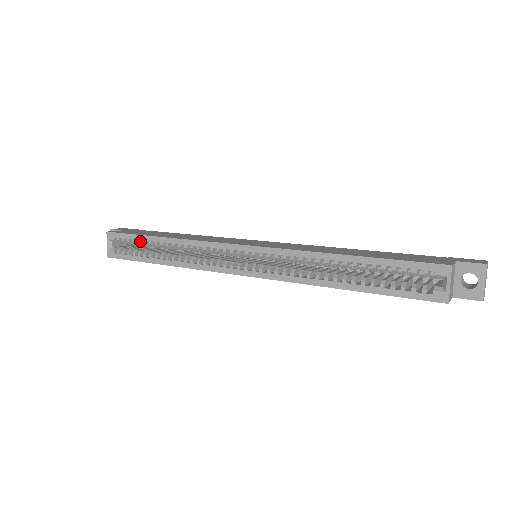
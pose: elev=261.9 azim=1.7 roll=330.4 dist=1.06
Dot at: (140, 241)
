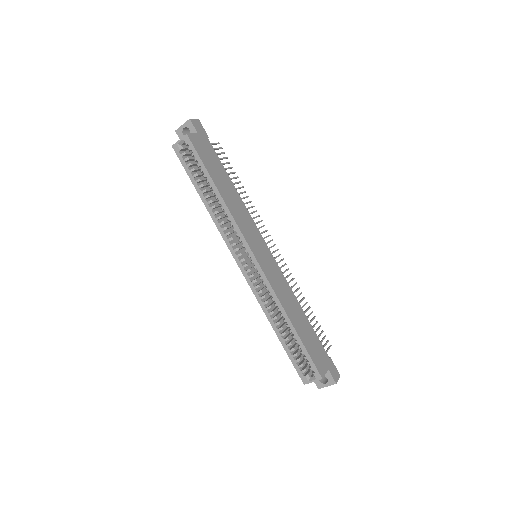
Dot at: (202, 171)
